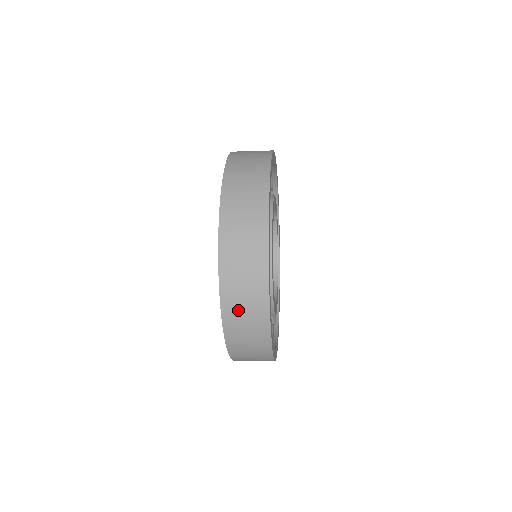
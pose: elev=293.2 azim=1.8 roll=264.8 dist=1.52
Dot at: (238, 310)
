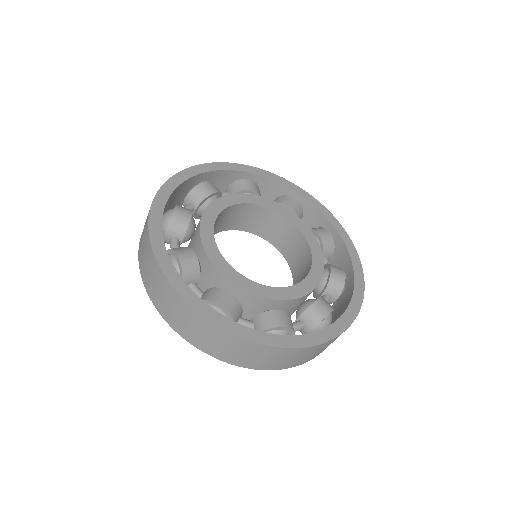
Dot at: (142, 237)
